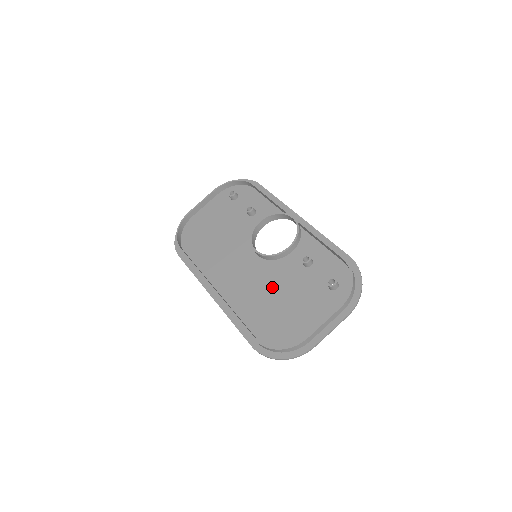
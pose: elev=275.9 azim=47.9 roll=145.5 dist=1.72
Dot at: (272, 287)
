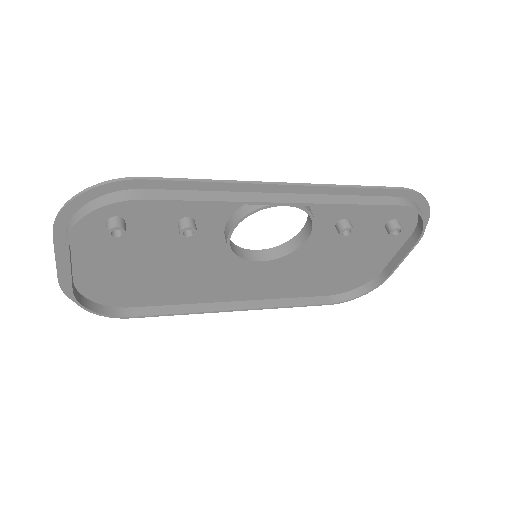
Dot at: (309, 264)
